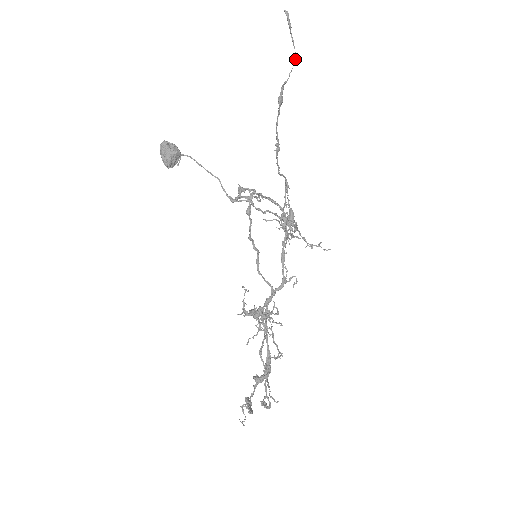
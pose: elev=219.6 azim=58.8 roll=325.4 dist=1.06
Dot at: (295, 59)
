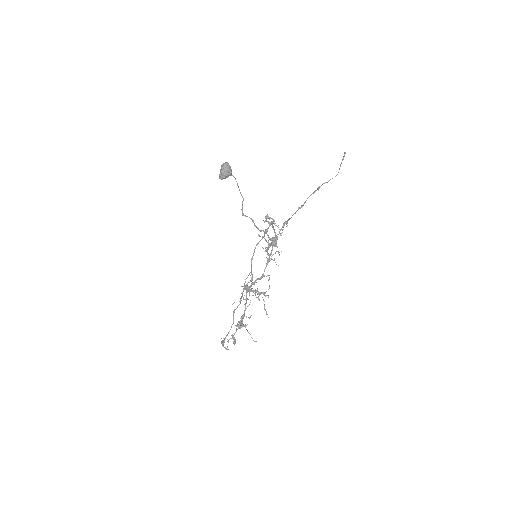
Dot at: occluded
